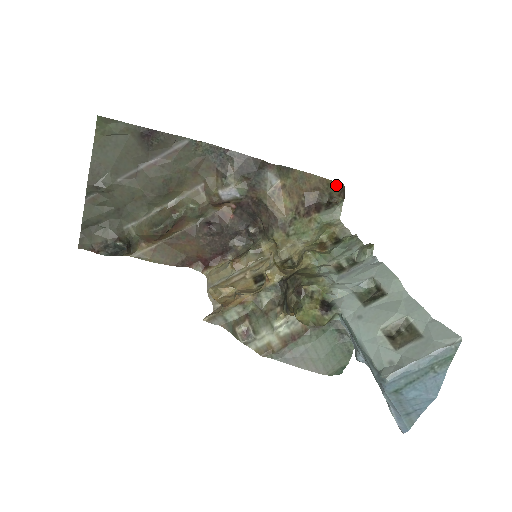
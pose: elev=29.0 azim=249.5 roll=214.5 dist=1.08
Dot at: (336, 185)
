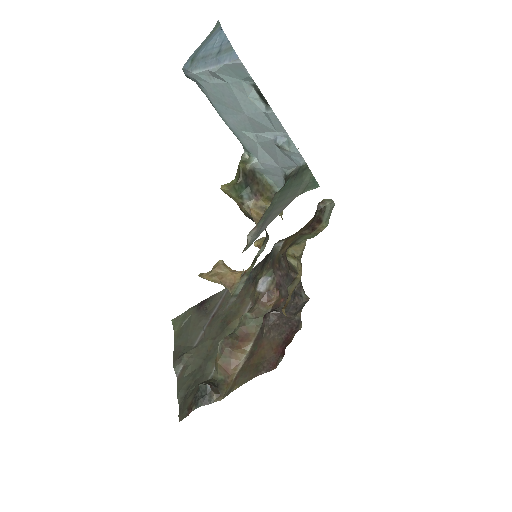
Dot at: occluded
